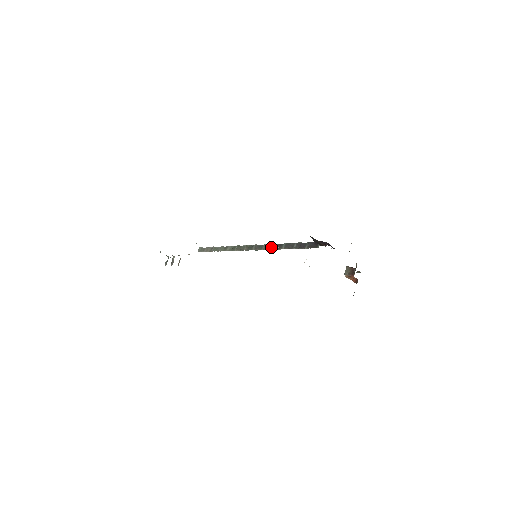
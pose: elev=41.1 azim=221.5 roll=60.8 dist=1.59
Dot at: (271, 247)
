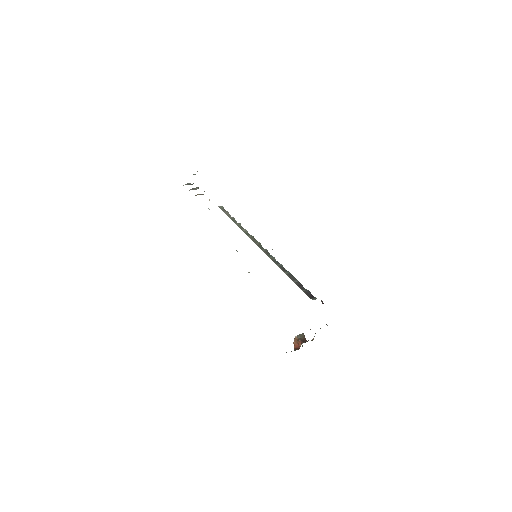
Dot at: (278, 263)
